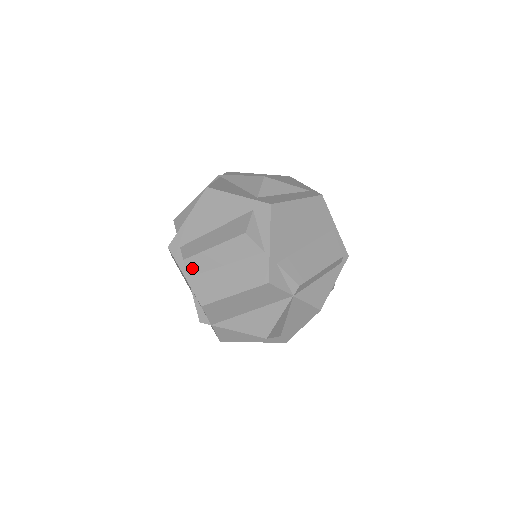
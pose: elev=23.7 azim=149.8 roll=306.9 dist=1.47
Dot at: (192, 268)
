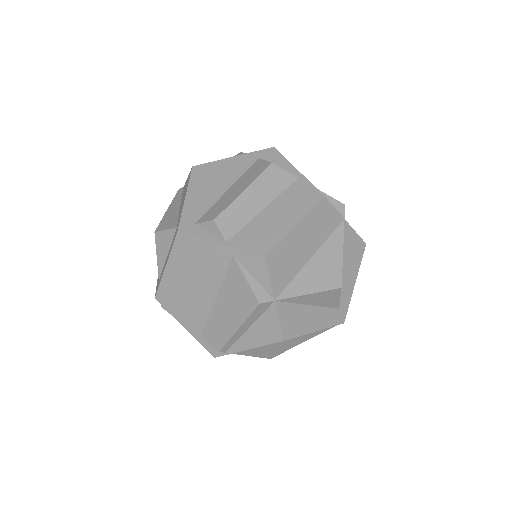
Dot at: (228, 227)
